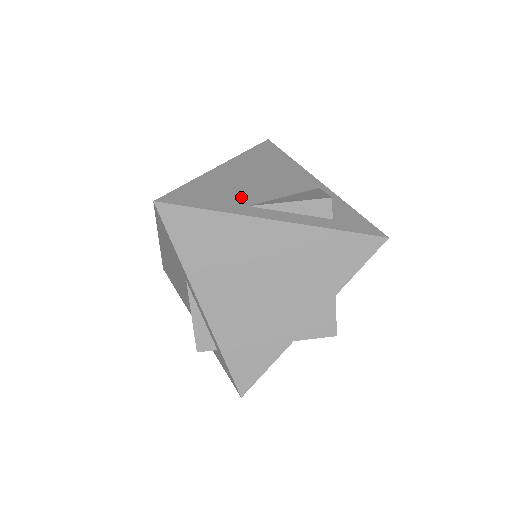
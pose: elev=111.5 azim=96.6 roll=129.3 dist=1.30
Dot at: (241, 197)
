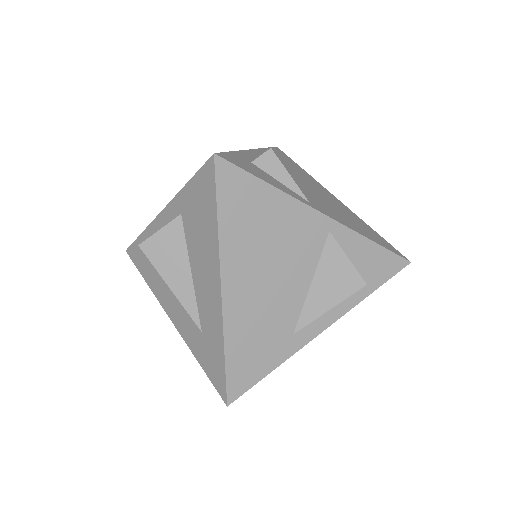
Dot at: (280, 328)
